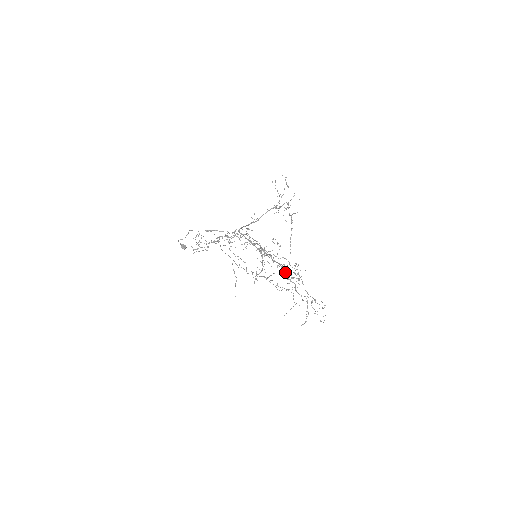
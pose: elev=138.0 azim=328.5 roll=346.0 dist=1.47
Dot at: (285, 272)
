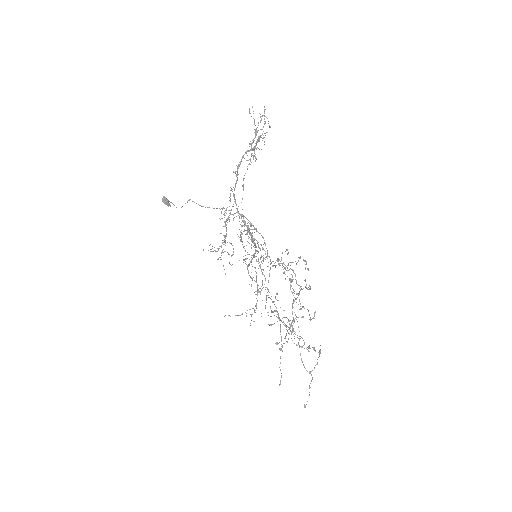
Dot at: (255, 253)
